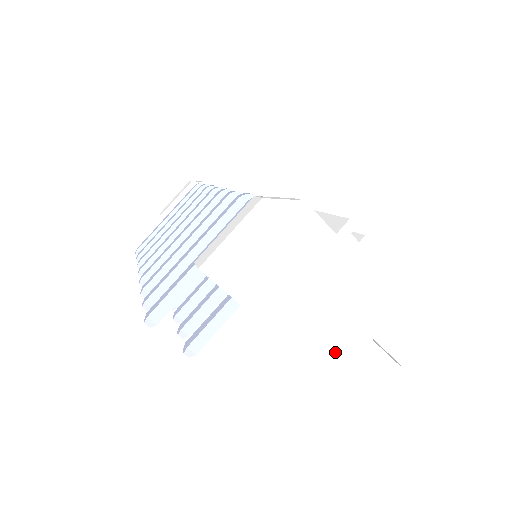
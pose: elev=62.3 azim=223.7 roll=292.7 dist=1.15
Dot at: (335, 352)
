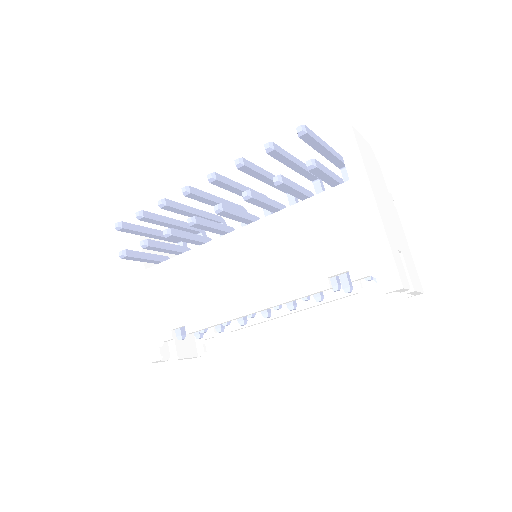
Dot at: (390, 233)
